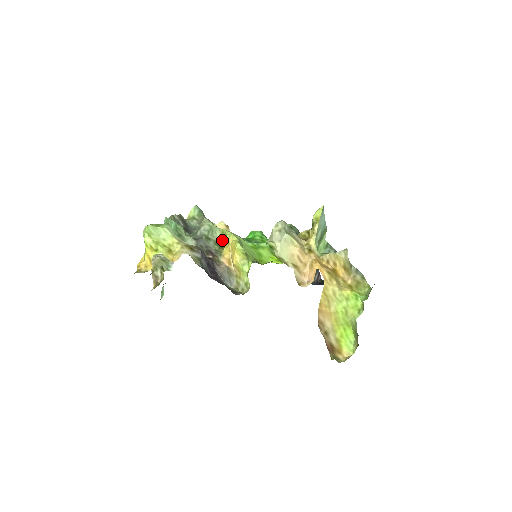
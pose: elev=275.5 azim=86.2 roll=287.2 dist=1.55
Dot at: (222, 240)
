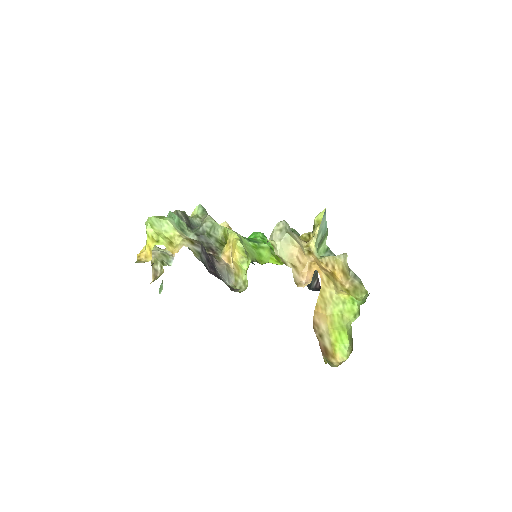
Dot at: (223, 238)
